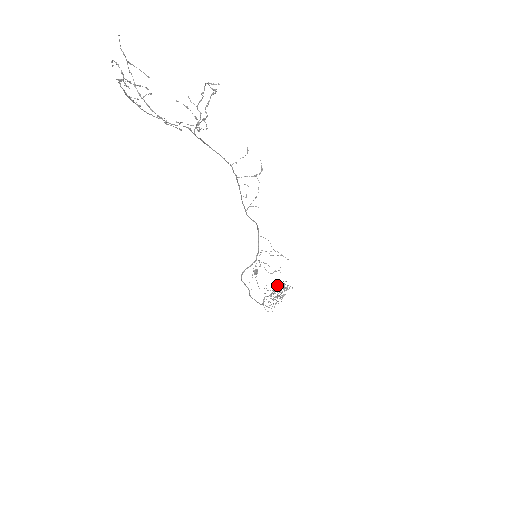
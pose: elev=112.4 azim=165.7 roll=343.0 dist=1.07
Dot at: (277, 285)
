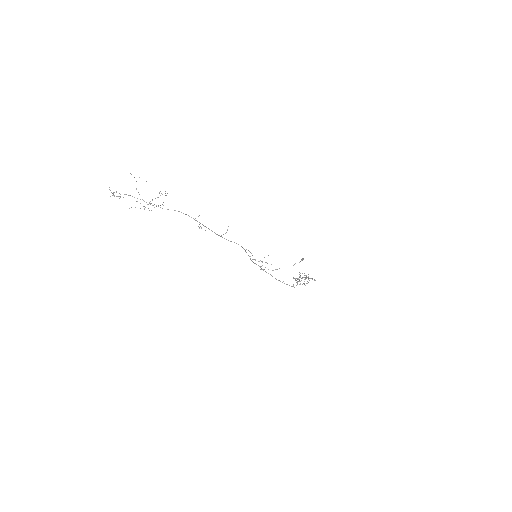
Dot at: (305, 275)
